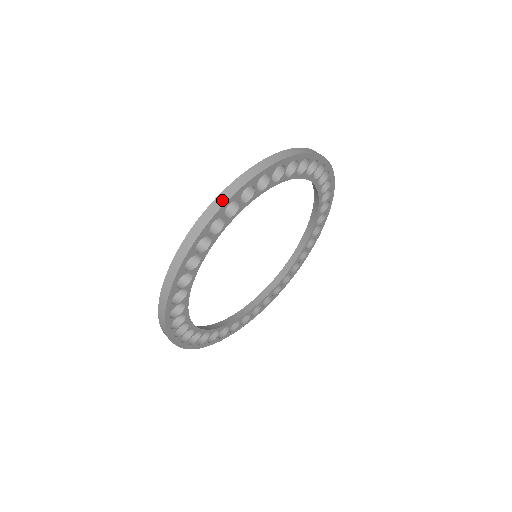
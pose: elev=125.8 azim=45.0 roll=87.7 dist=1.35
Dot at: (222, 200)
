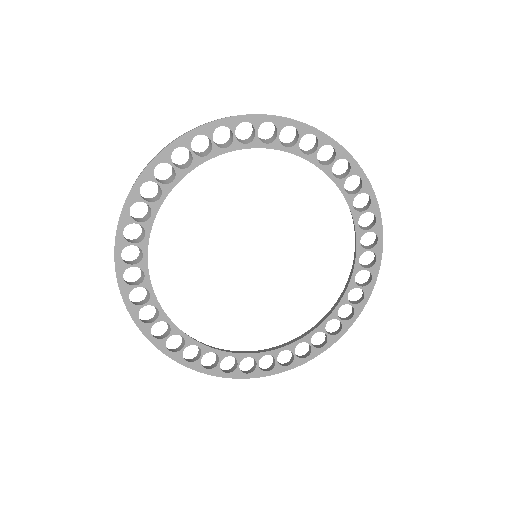
Dot at: (265, 114)
